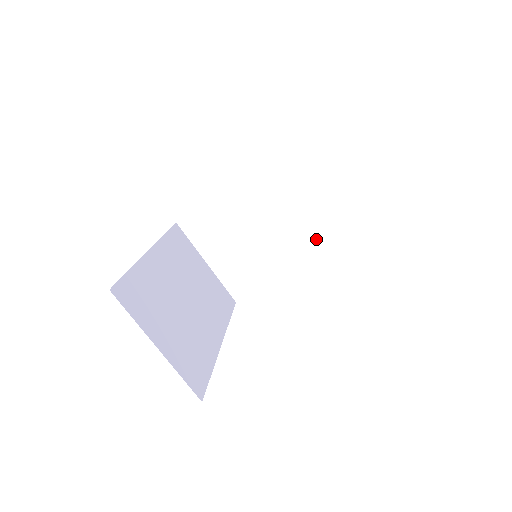
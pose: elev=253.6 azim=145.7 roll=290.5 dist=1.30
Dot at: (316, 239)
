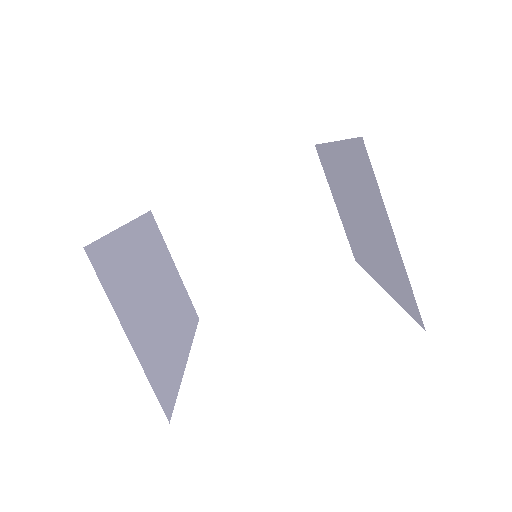
Dot at: (307, 260)
